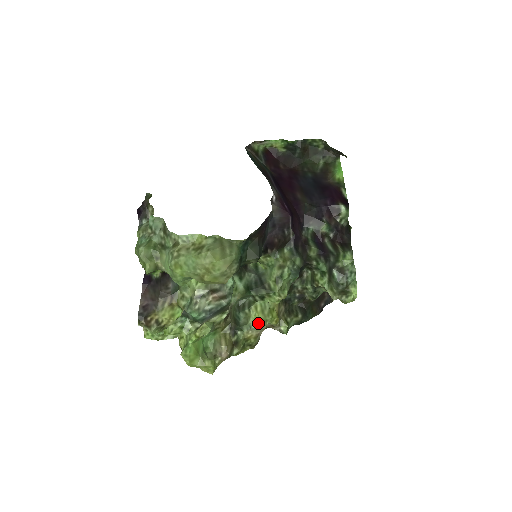
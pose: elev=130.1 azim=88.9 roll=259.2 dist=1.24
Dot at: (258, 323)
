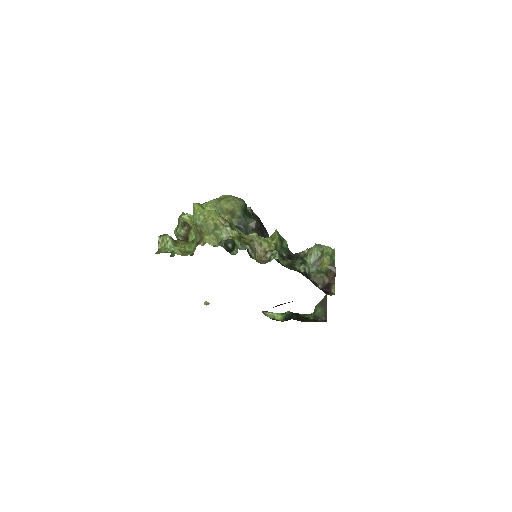
Dot at: (254, 234)
